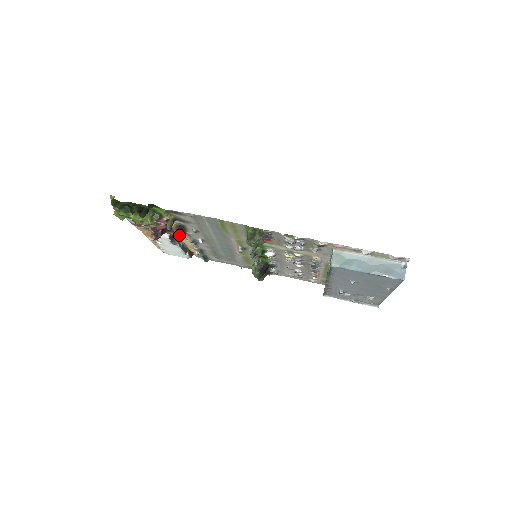
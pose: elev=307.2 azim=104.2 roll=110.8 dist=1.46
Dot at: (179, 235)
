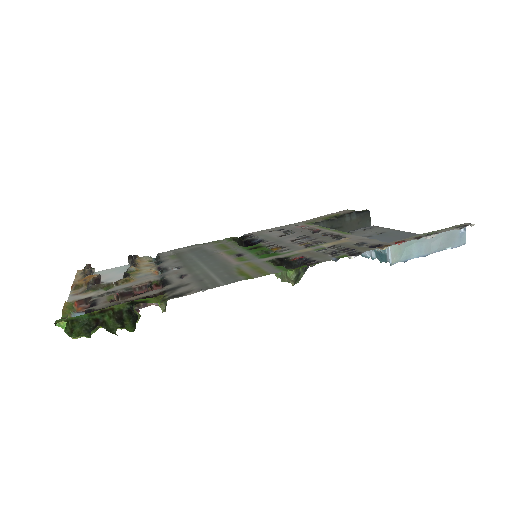
Dot at: (143, 278)
